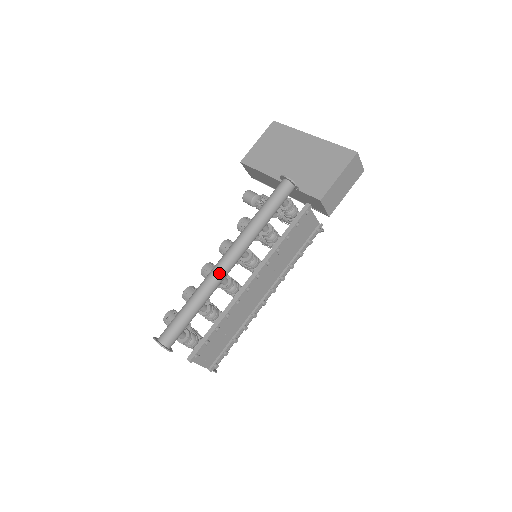
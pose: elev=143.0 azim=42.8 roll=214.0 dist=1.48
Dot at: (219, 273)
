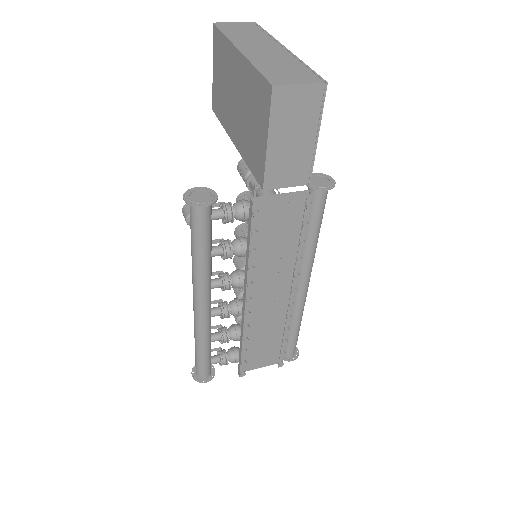
Dot at: (197, 318)
